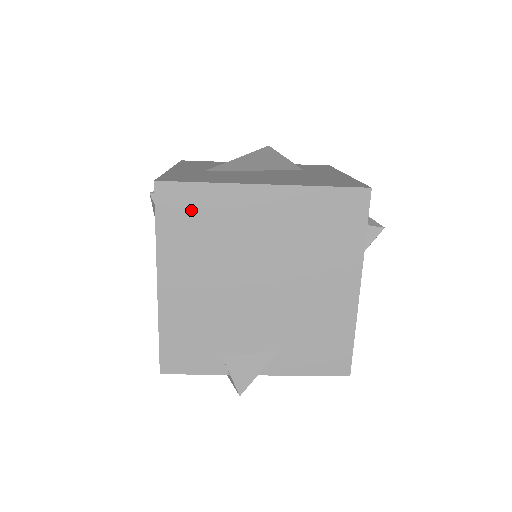
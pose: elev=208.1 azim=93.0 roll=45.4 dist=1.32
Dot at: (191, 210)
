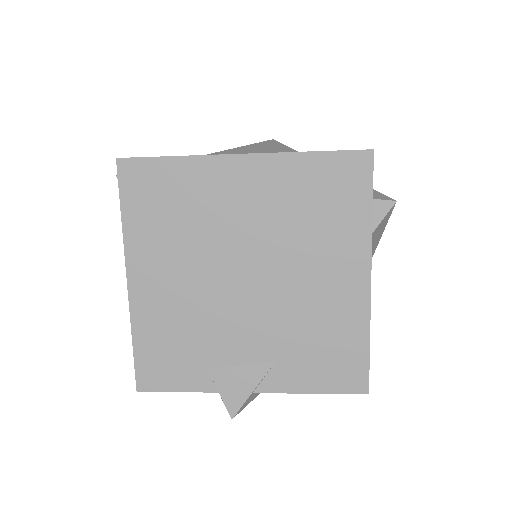
Dot at: (159, 190)
